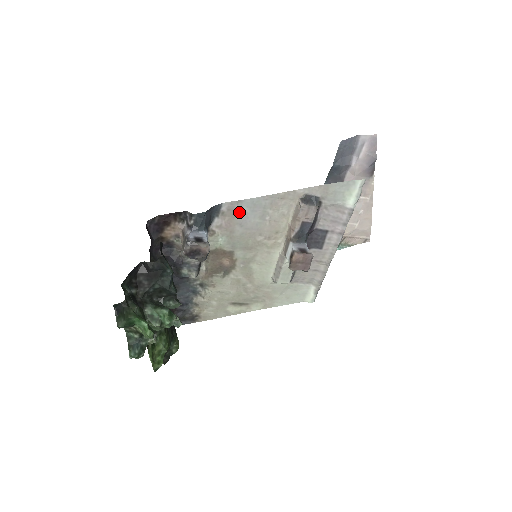
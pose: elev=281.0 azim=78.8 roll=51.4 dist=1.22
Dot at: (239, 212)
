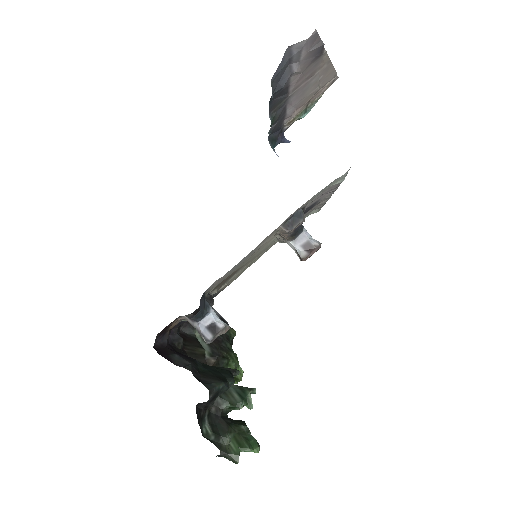
Dot at: occluded
